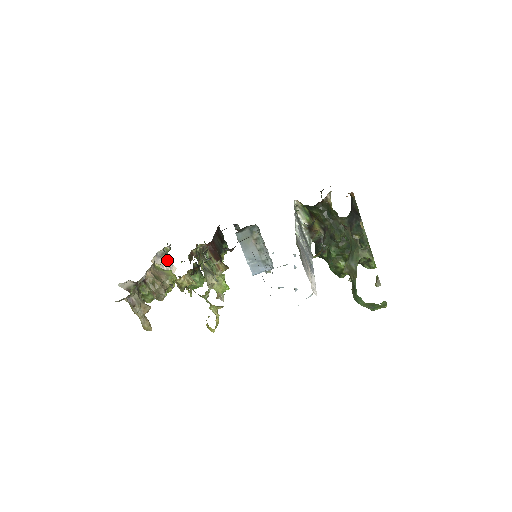
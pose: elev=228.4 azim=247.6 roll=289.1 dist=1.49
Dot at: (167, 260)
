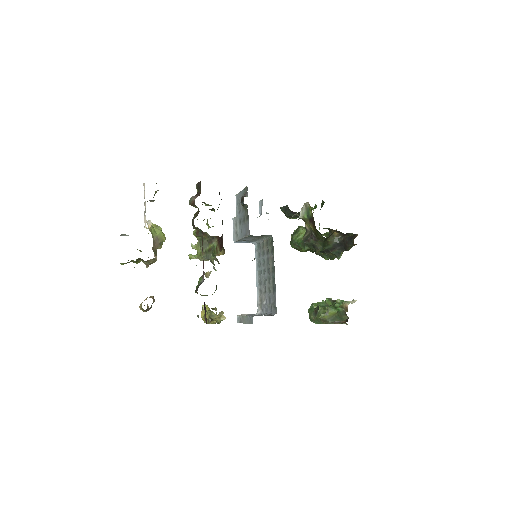
Dot at: occluded
